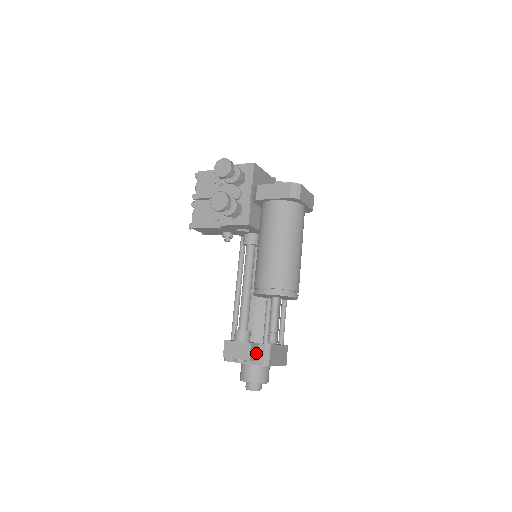
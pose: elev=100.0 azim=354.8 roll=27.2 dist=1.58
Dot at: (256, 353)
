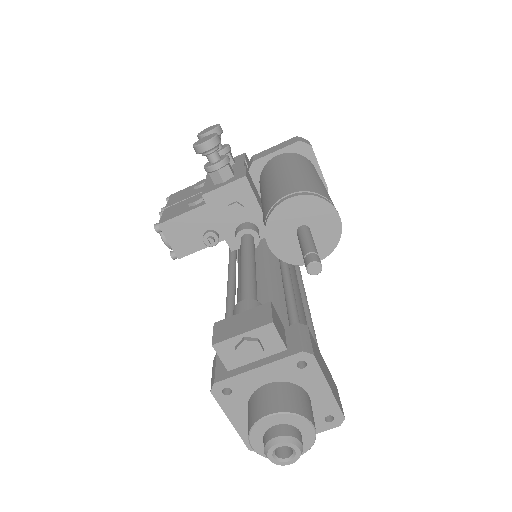
Dot at: (282, 334)
